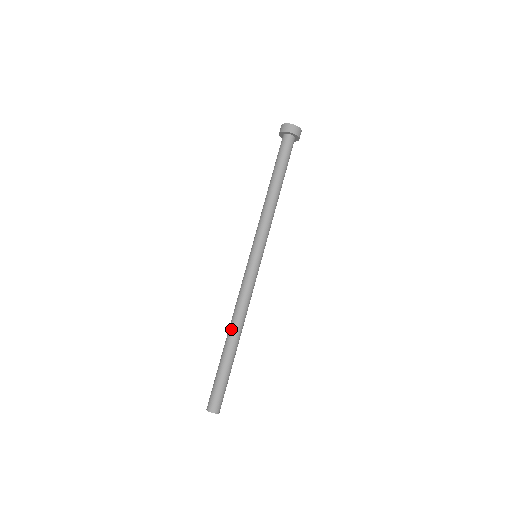
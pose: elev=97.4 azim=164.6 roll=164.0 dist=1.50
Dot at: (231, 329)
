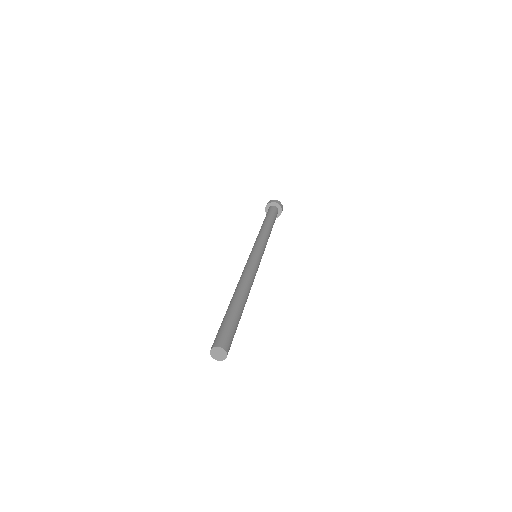
Dot at: (241, 288)
